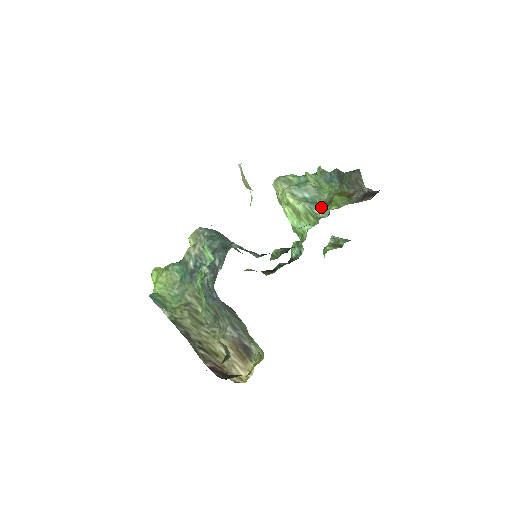
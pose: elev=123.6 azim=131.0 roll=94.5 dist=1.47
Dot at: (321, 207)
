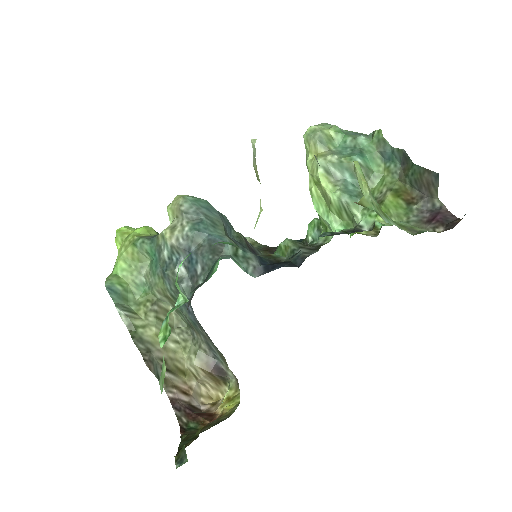
Dot at: occluded
